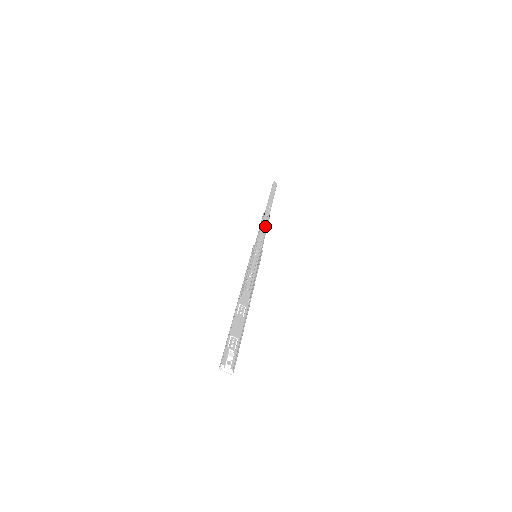
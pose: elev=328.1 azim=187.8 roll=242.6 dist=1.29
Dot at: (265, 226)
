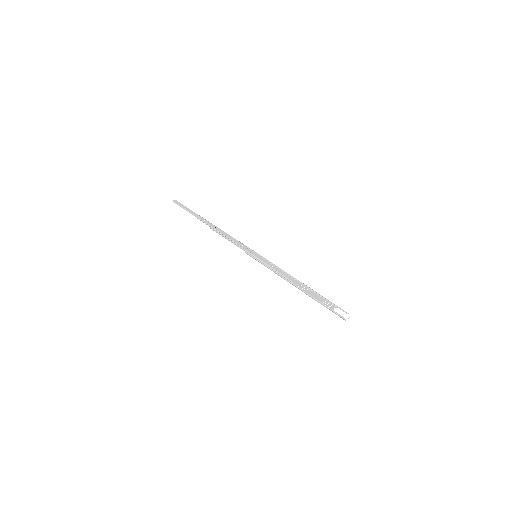
Dot at: (227, 235)
